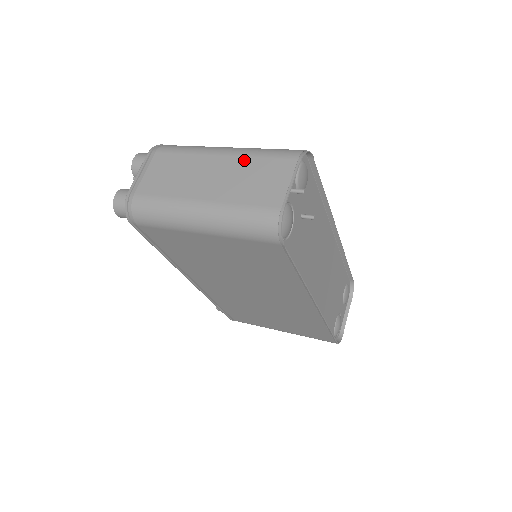
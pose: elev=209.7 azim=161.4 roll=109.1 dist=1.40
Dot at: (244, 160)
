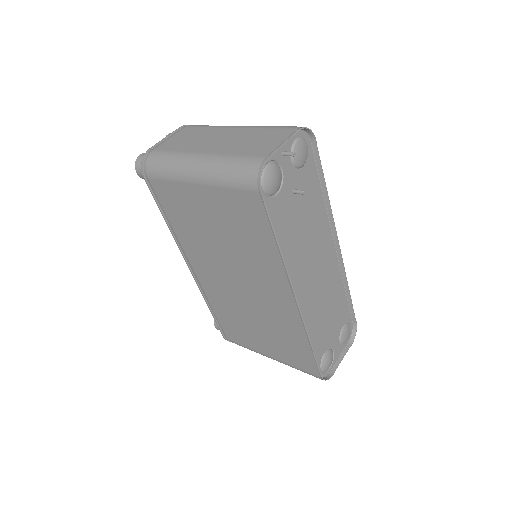
Dot at: (252, 130)
